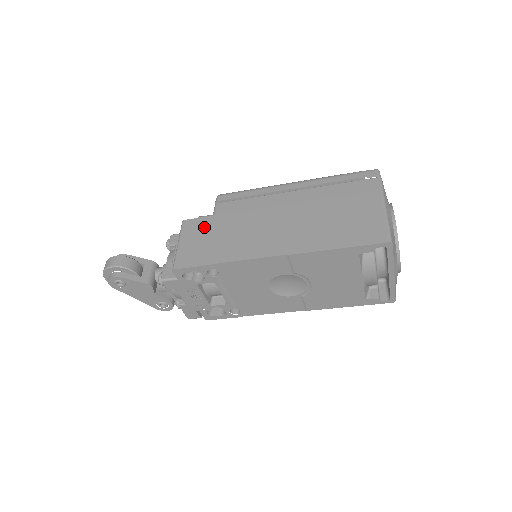
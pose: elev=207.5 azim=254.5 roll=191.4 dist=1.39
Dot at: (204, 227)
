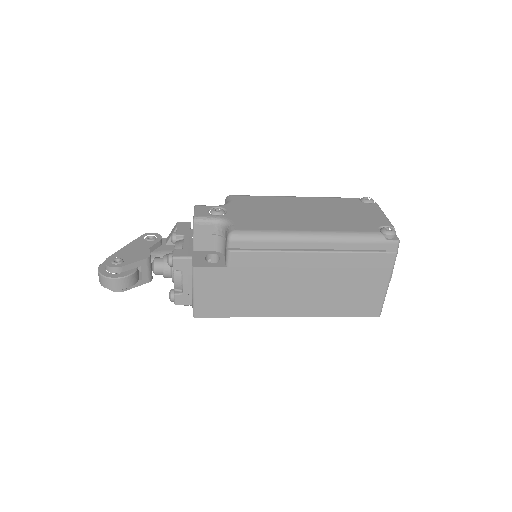
Dot at: (219, 280)
